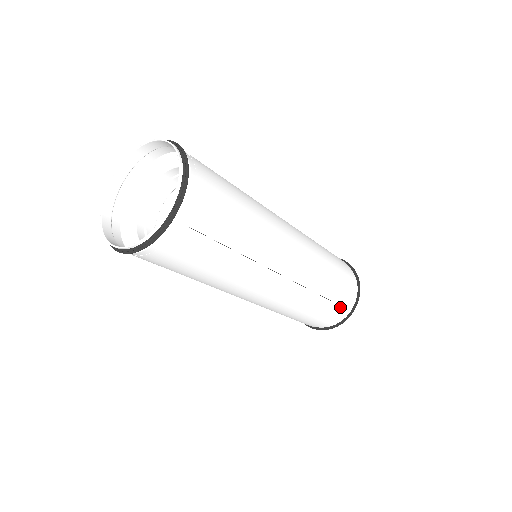
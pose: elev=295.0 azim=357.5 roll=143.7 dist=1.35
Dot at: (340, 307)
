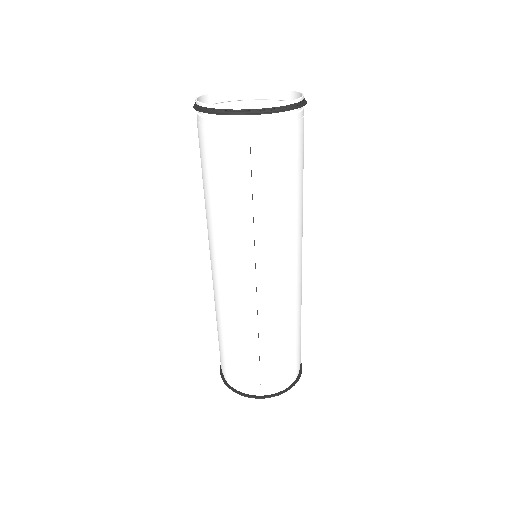
Dot at: (259, 377)
